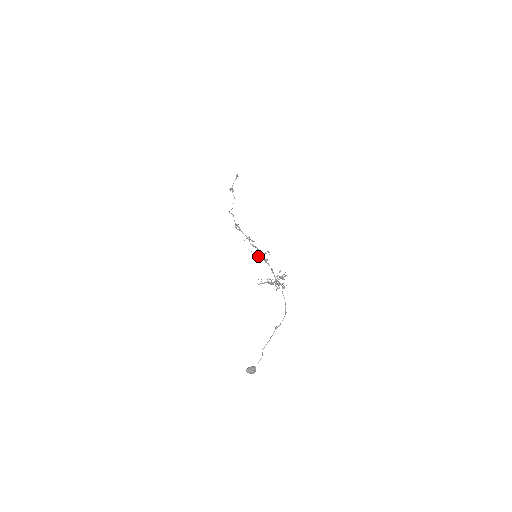
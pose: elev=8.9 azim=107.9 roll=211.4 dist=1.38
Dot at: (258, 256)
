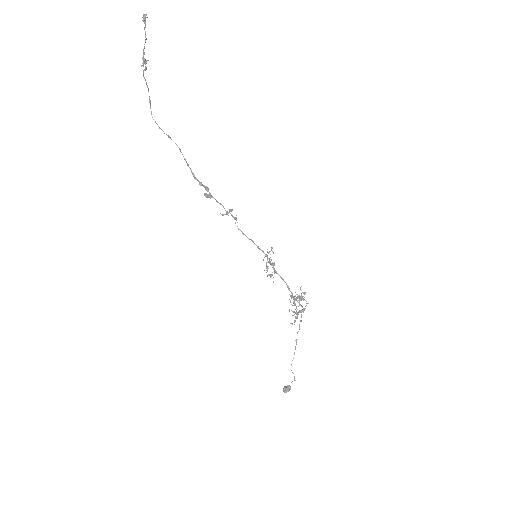
Dot at: (266, 267)
